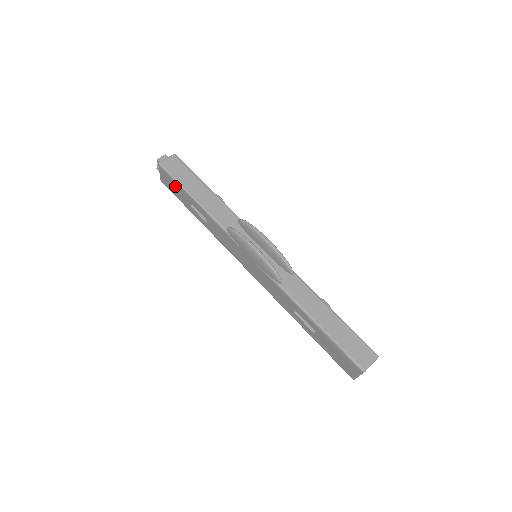
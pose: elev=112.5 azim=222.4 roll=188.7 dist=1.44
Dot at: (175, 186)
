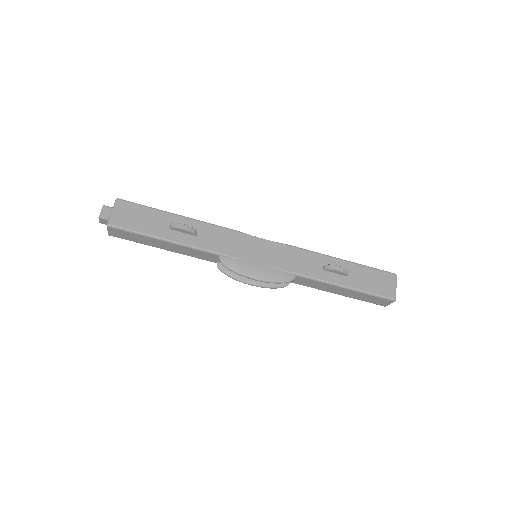
Dot at: occluded
